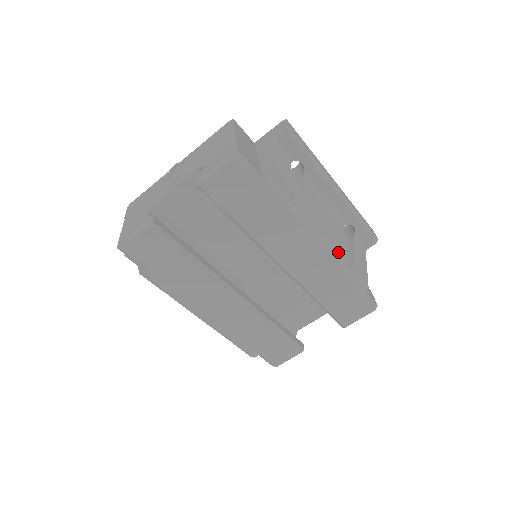
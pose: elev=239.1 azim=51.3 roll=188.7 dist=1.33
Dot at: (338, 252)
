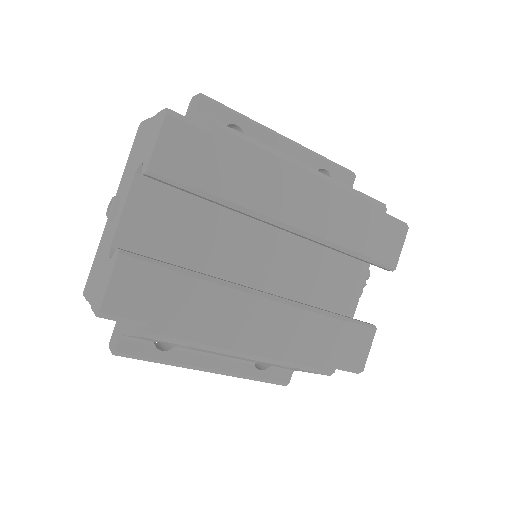
Dot at: (333, 179)
